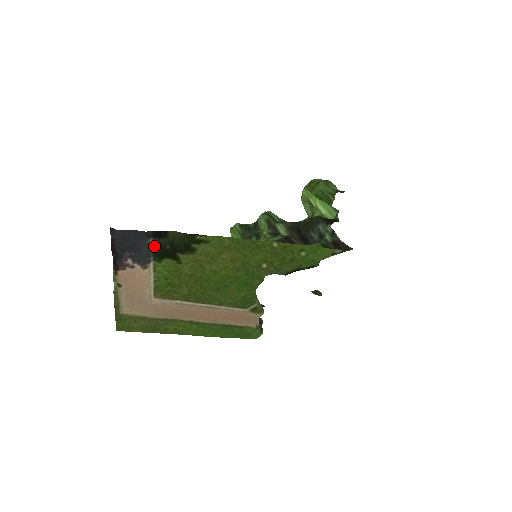
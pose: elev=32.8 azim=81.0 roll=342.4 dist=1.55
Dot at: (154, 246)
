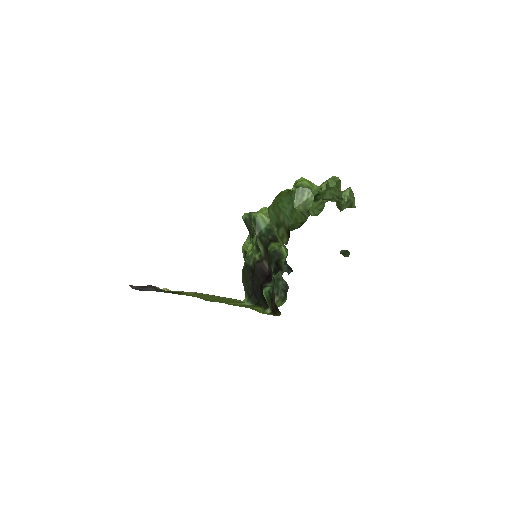
Dot at: occluded
